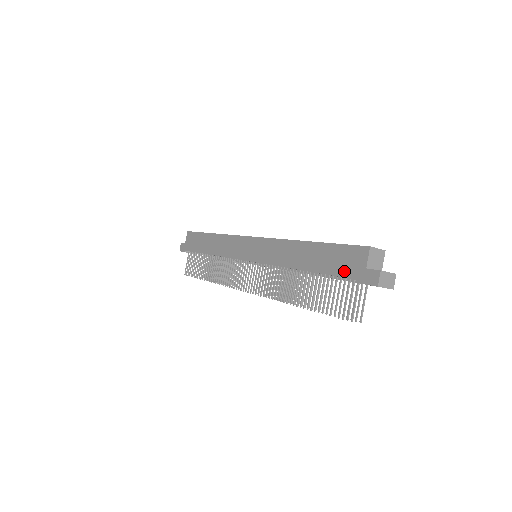
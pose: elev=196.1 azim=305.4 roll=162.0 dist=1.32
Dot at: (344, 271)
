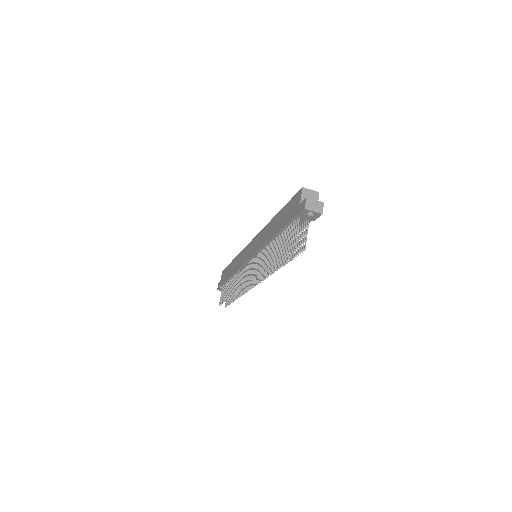
Dot at: (290, 216)
